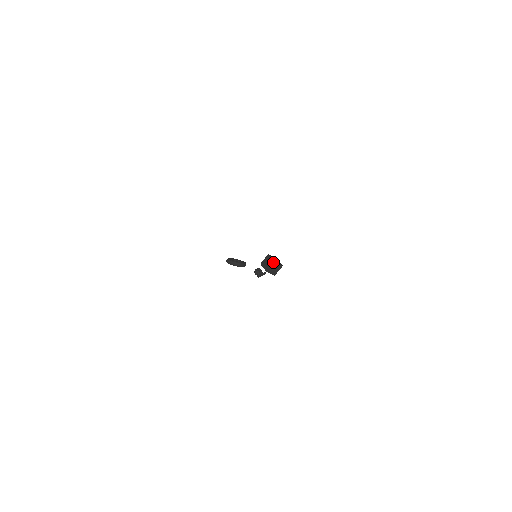
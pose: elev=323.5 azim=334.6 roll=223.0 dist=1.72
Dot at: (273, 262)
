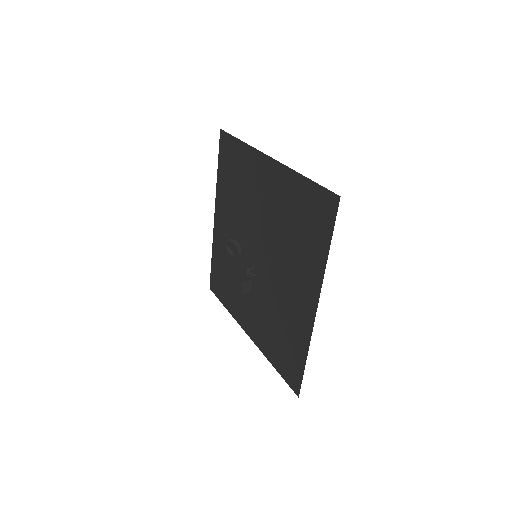
Dot at: (254, 279)
